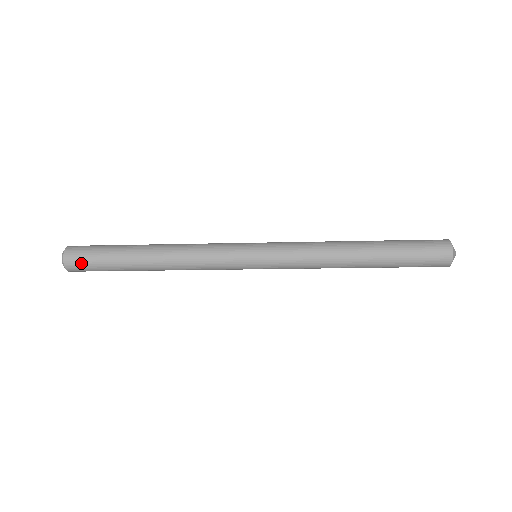
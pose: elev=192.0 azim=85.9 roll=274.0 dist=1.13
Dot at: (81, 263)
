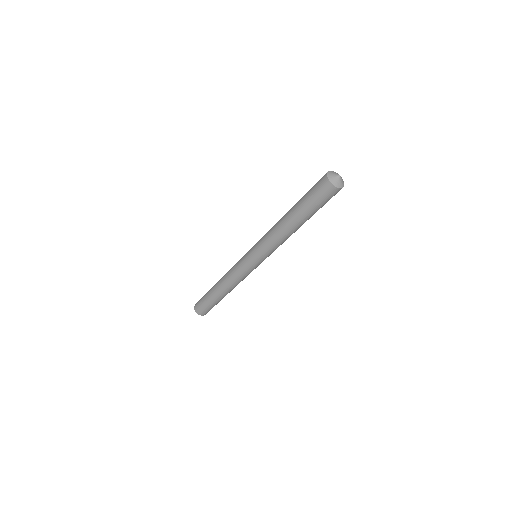
Dot at: (203, 310)
